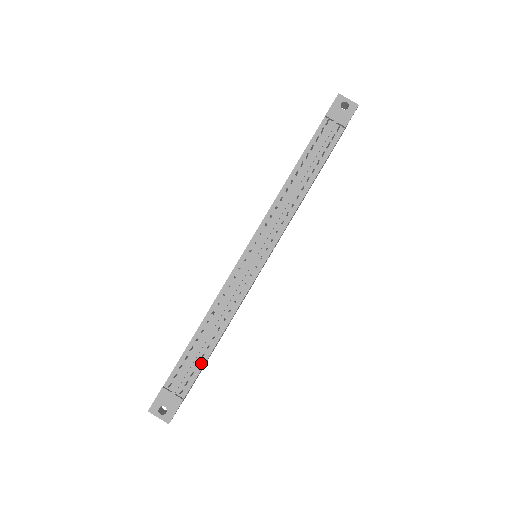
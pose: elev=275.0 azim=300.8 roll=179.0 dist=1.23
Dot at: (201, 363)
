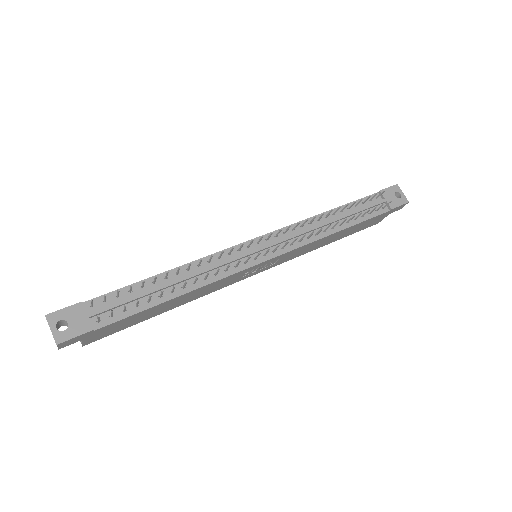
Dot at: (141, 307)
